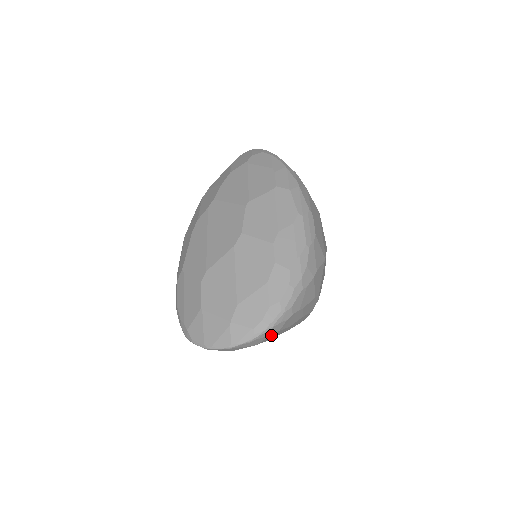
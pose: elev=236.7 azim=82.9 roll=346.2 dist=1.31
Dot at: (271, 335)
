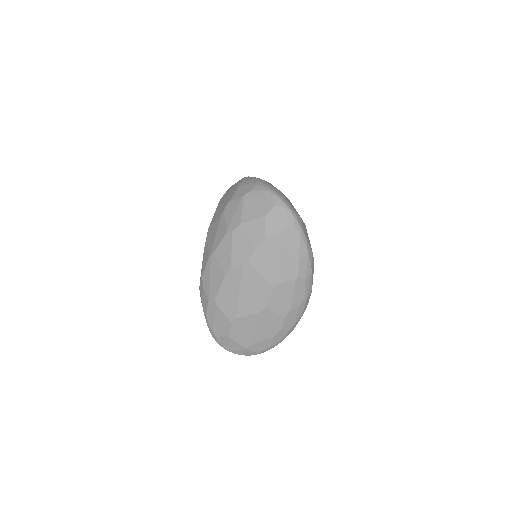
Dot at: occluded
